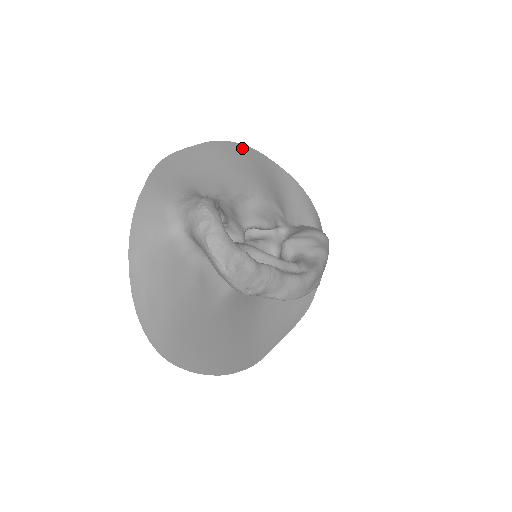
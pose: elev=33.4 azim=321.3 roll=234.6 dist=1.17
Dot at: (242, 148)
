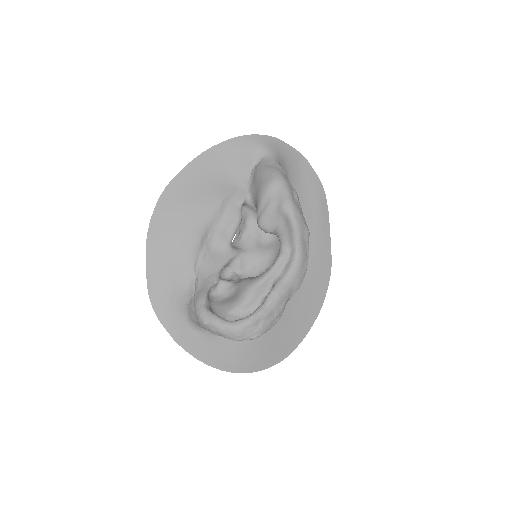
Dot at: (160, 207)
